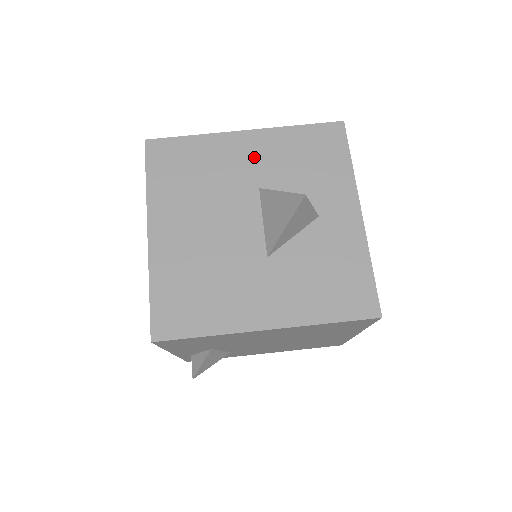
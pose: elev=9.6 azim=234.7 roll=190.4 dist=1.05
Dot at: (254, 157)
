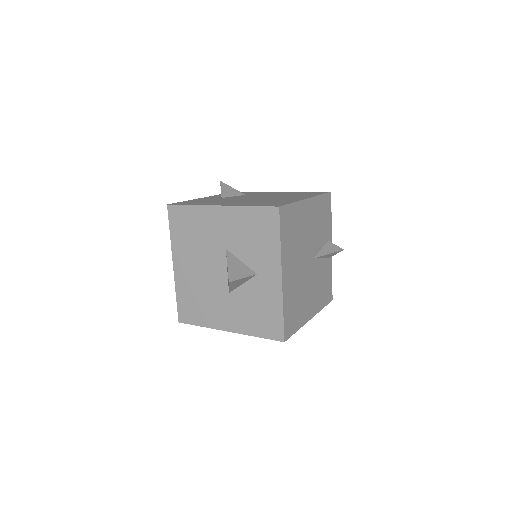
Dot at: (224, 227)
